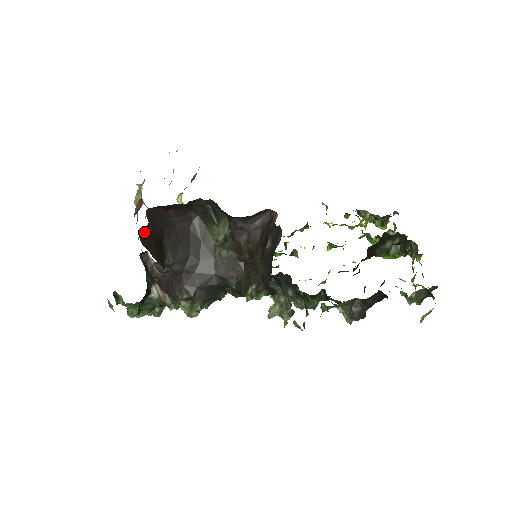
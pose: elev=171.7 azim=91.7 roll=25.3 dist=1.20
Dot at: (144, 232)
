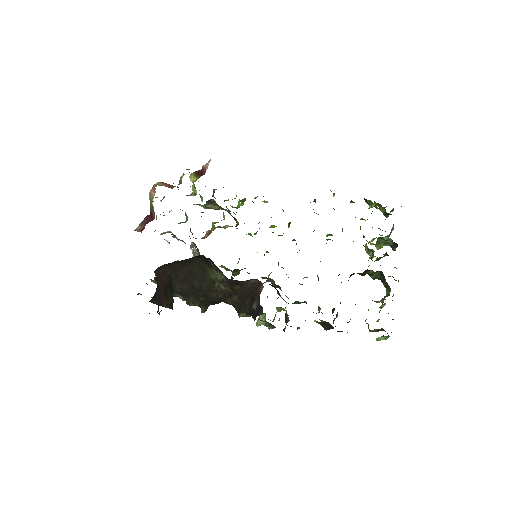
Dot at: (154, 296)
